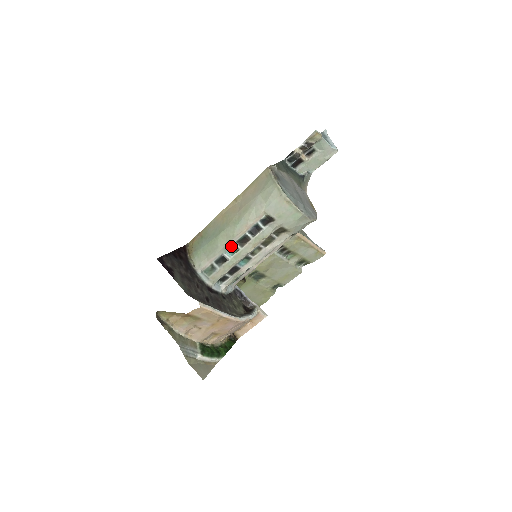
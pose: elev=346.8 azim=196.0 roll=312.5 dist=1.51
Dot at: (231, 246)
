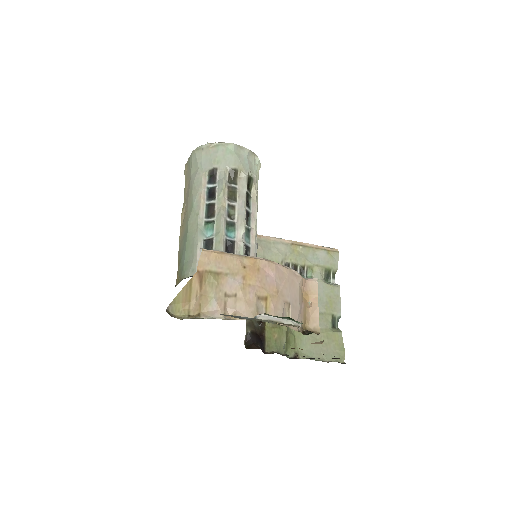
Dot at: (204, 225)
